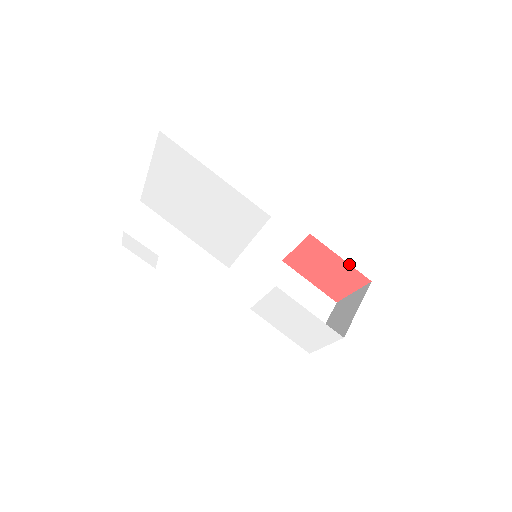
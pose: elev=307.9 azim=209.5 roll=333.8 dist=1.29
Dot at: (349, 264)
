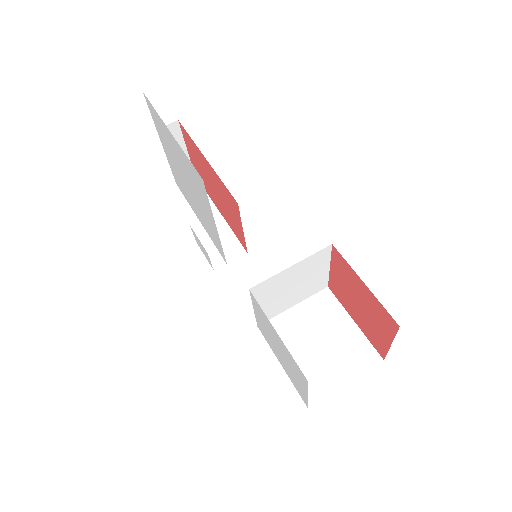
Dot at: (373, 294)
